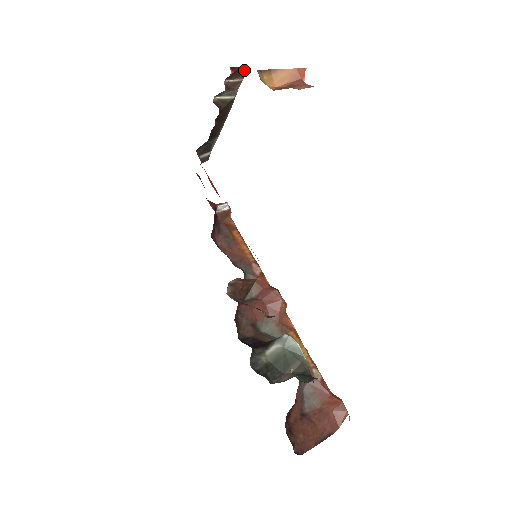
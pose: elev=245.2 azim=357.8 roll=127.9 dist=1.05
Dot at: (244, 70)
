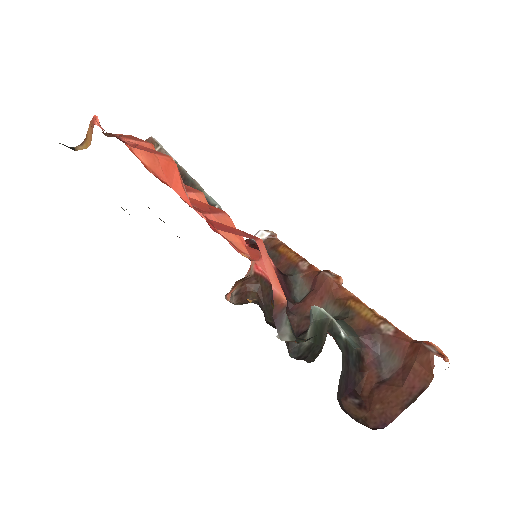
Dot at: (151, 142)
